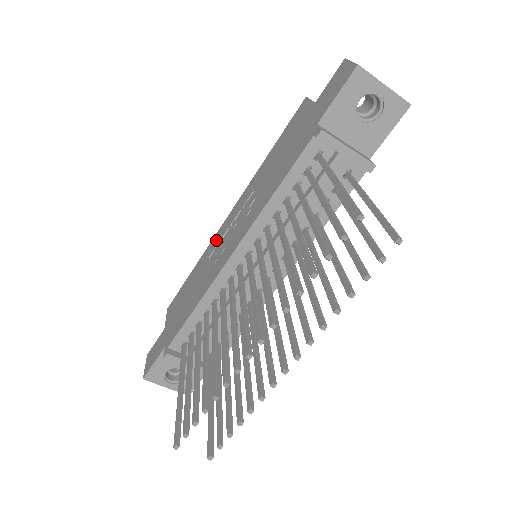
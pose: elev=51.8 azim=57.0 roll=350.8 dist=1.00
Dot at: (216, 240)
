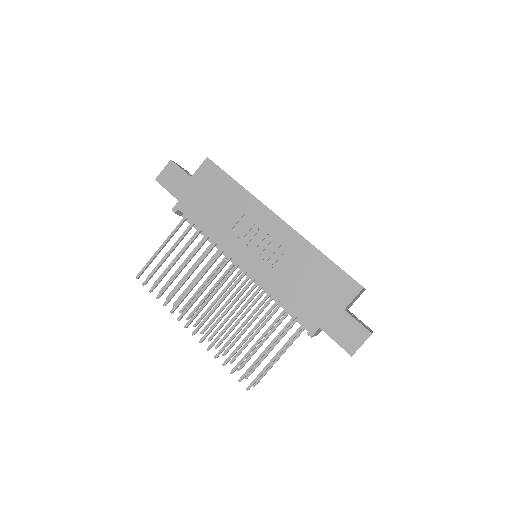
Dot at: (259, 215)
